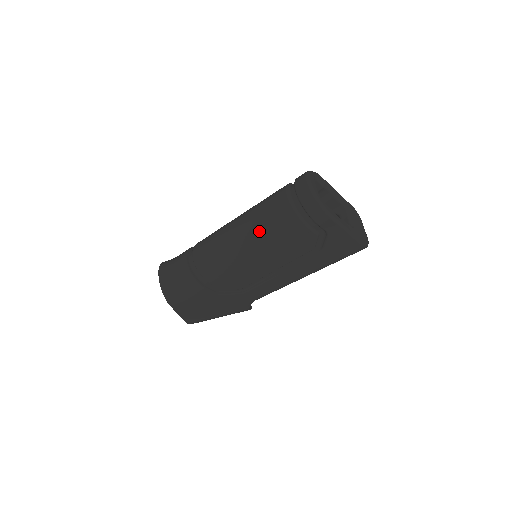
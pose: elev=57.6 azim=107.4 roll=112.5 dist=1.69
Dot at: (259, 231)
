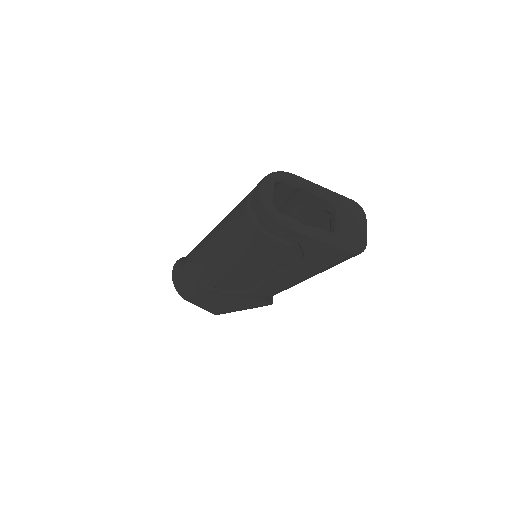
Dot at: (230, 240)
